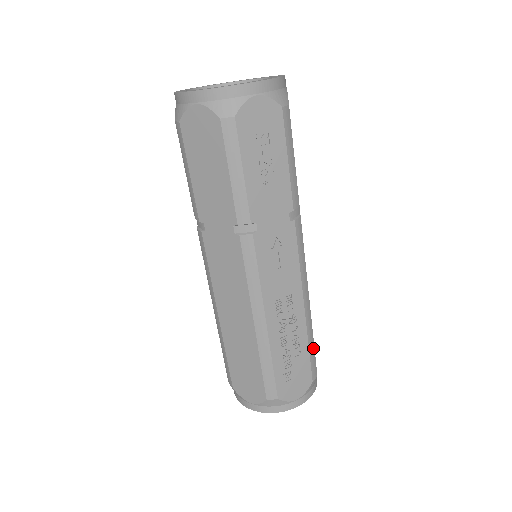
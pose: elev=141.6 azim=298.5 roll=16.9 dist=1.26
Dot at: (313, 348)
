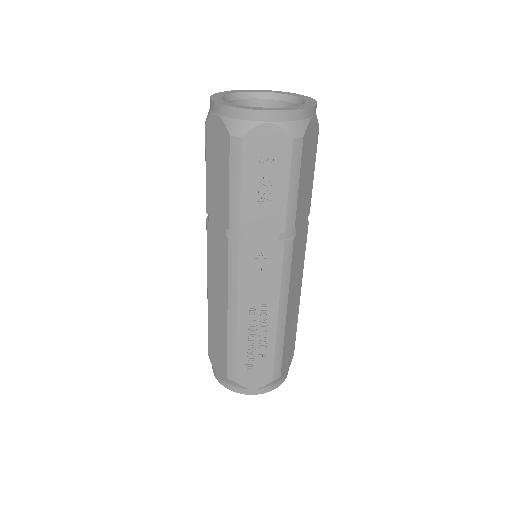
Dot at: (281, 353)
